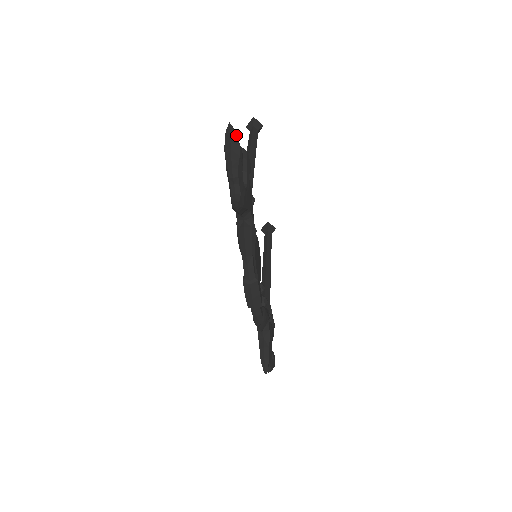
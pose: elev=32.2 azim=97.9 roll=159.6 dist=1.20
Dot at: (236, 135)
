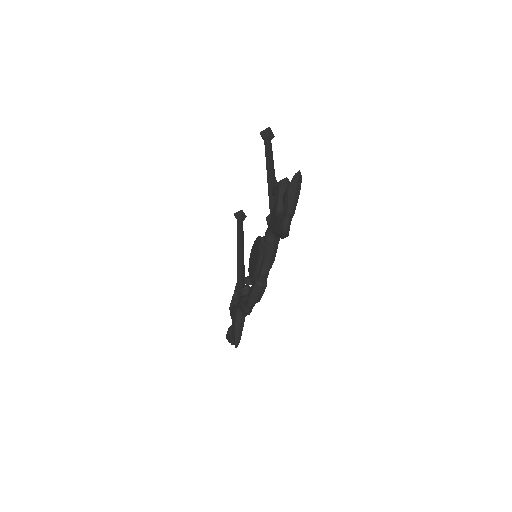
Dot at: (301, 180)
